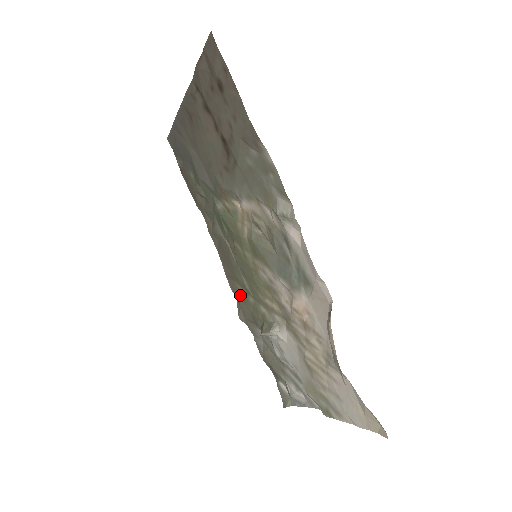
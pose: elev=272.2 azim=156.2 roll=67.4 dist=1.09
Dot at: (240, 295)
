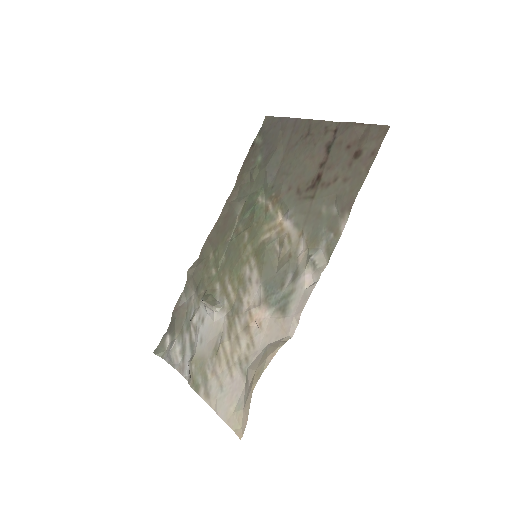
Dot at: (206, 259)
